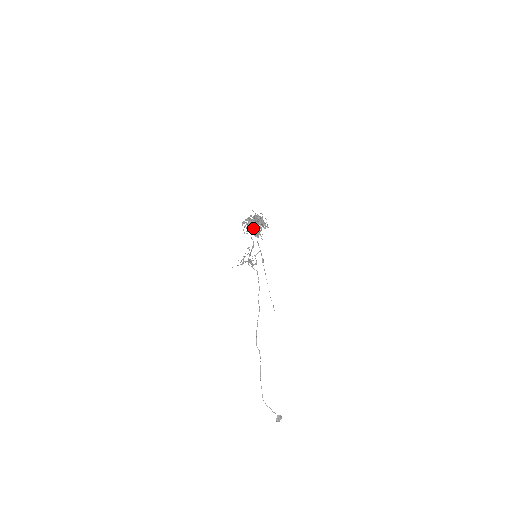
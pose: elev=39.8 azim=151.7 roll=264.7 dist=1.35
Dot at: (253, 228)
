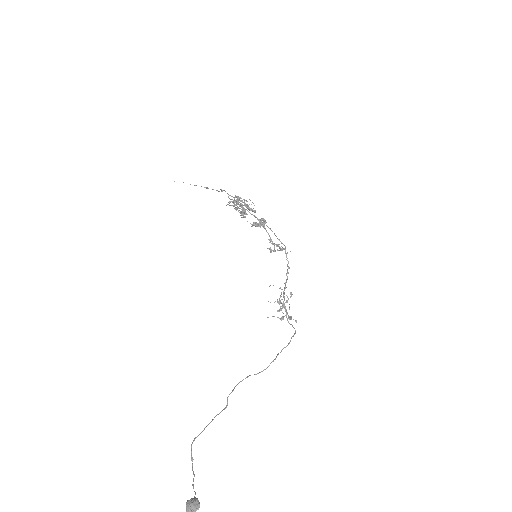
Dot at: occluded
